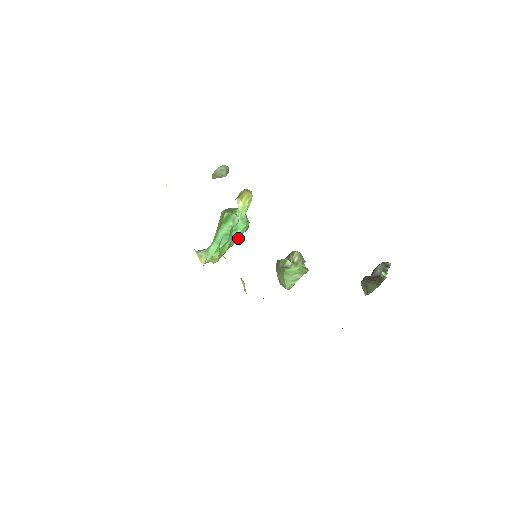
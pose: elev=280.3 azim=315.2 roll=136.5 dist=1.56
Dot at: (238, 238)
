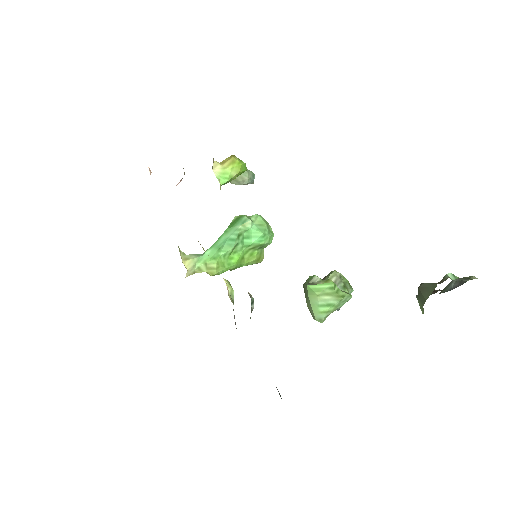
Dot at: (257, 253)
